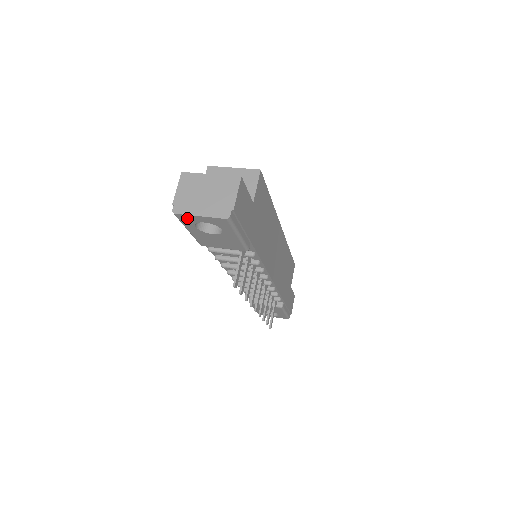
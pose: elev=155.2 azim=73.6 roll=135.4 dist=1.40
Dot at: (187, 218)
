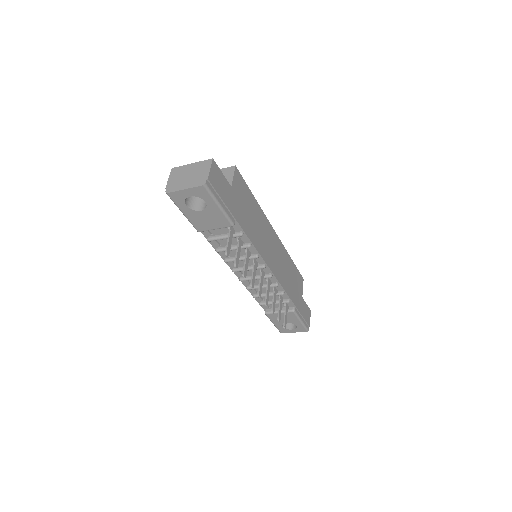
Dot at: (177, 196)
